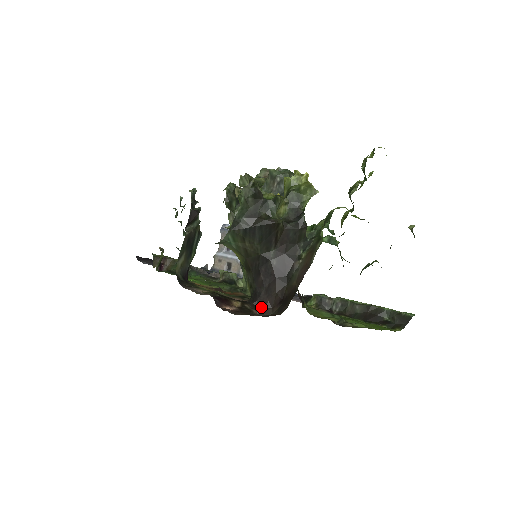
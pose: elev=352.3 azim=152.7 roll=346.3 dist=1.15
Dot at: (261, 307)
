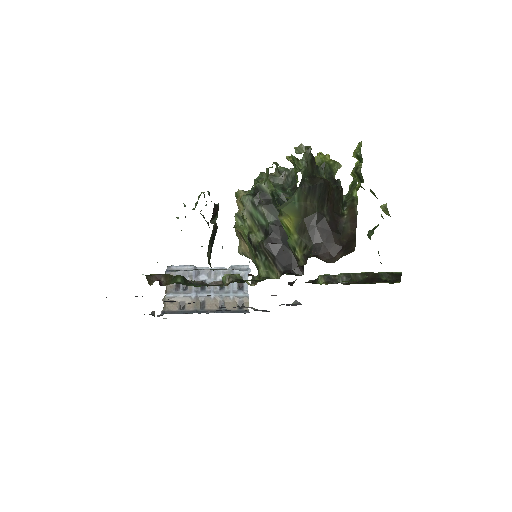
Dot at: (324, 259)
